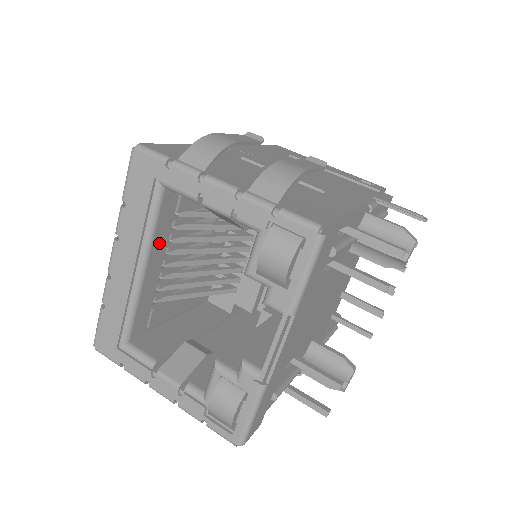
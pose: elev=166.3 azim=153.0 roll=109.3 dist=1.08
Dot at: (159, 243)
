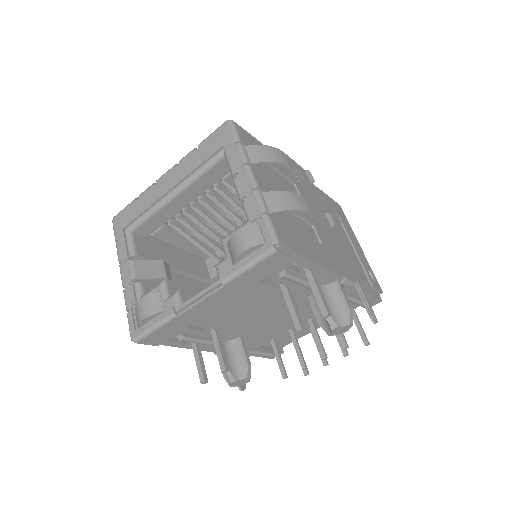
Dot at: (197, 188)
